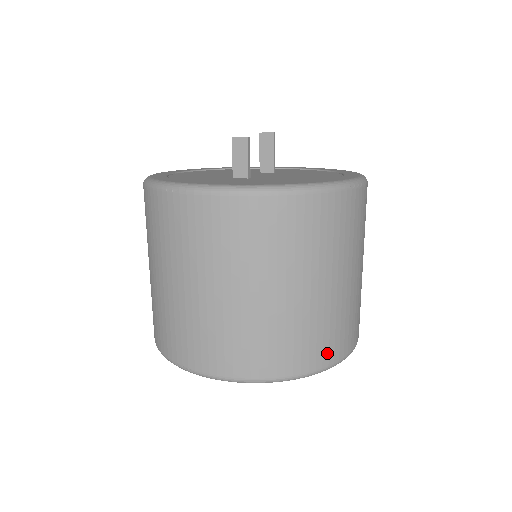
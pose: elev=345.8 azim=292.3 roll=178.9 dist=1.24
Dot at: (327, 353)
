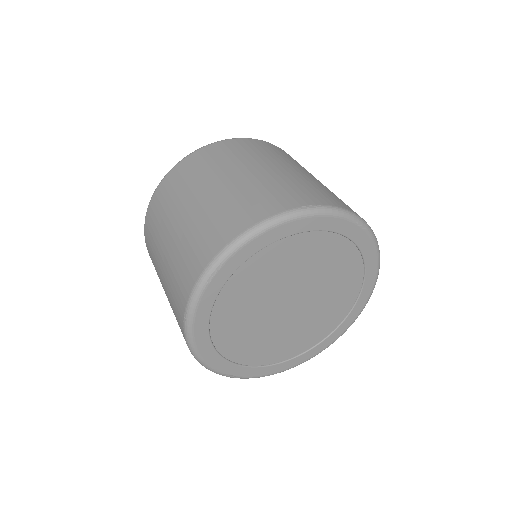
Dot at: occluded
